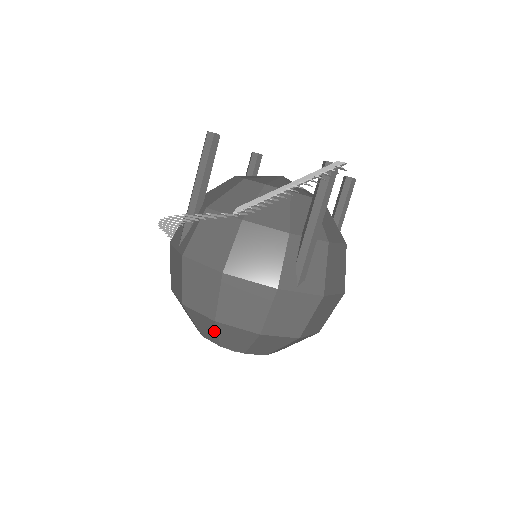
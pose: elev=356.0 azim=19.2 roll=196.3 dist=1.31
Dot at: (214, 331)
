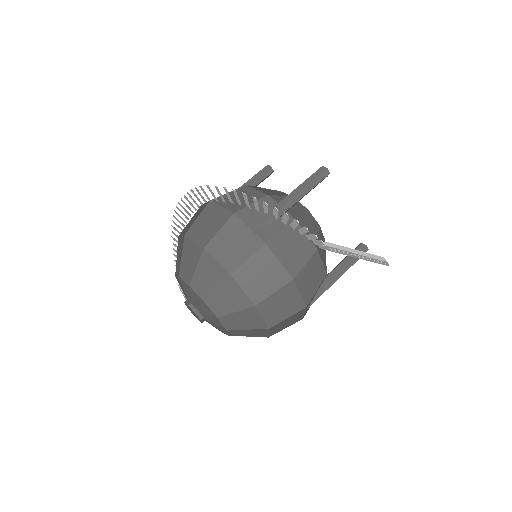
Dot at: (236, 308)
